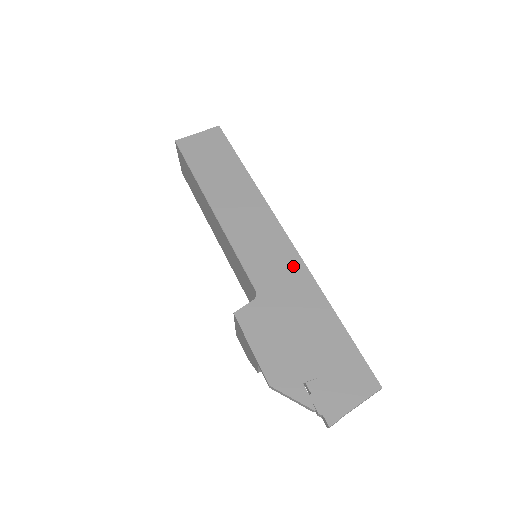
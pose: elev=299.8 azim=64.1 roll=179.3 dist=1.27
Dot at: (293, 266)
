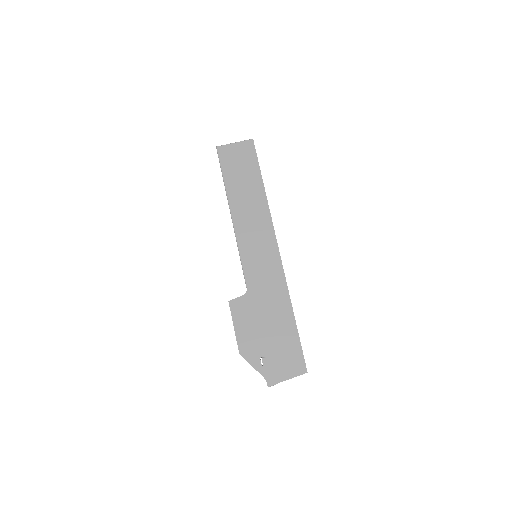
Dot at: (276, 276)
